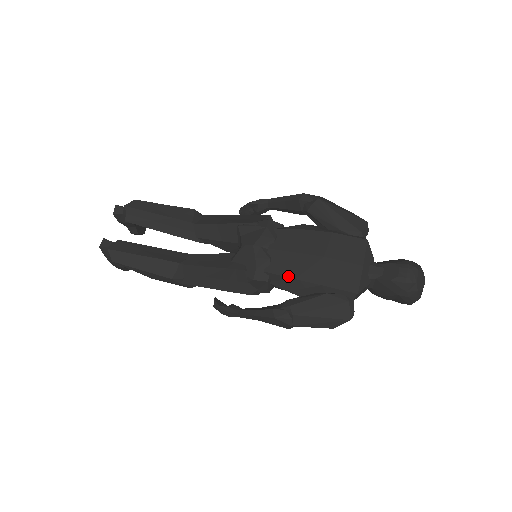
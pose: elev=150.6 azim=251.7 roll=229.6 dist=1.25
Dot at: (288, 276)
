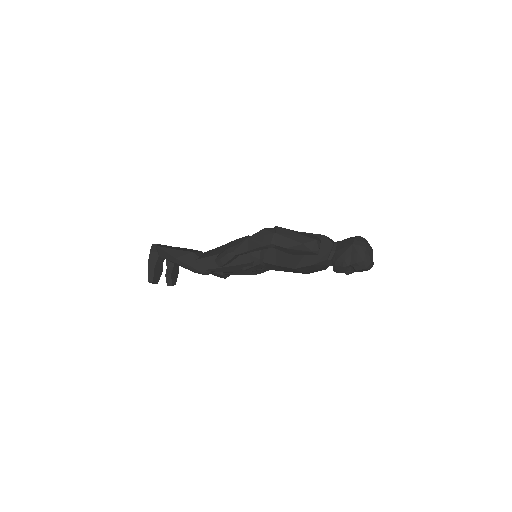
Dot at: occluded
